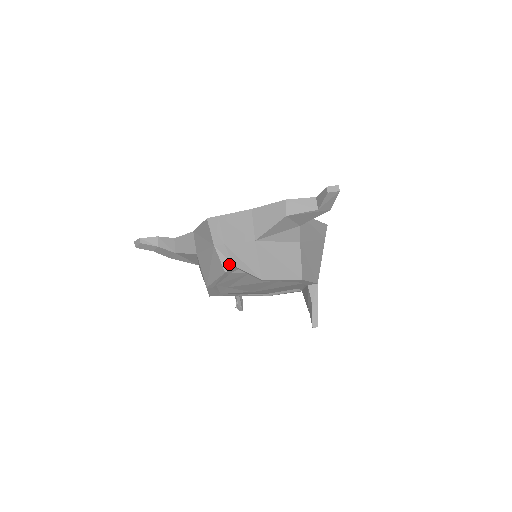
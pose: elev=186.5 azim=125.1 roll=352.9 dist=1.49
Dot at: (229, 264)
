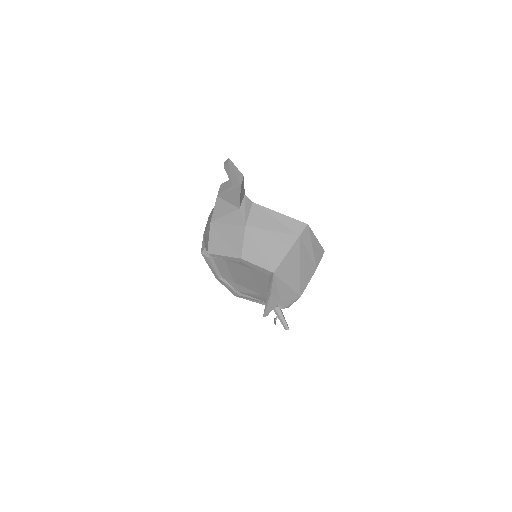
Dot at: (204, 246)
